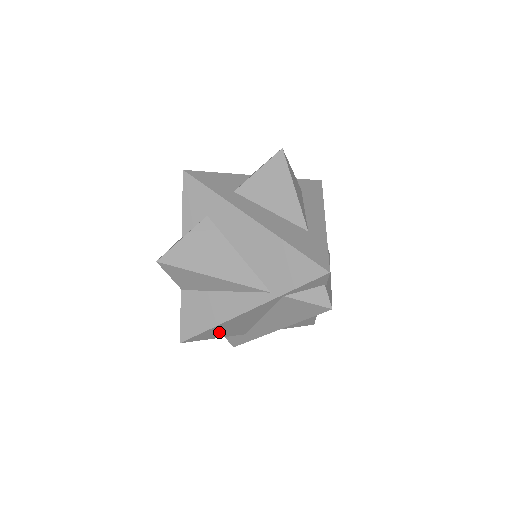
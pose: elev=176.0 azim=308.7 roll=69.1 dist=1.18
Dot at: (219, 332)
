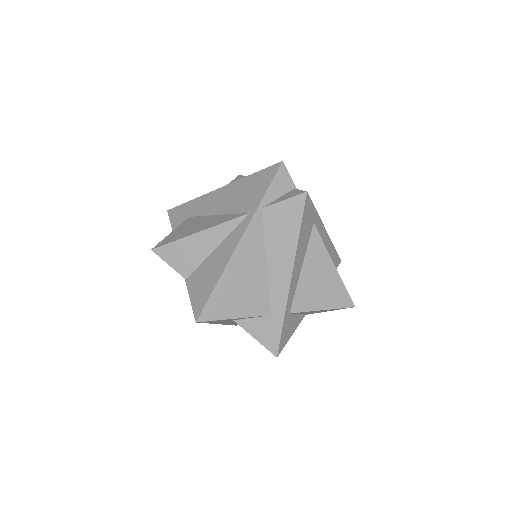
Dot at: (233, 299)
